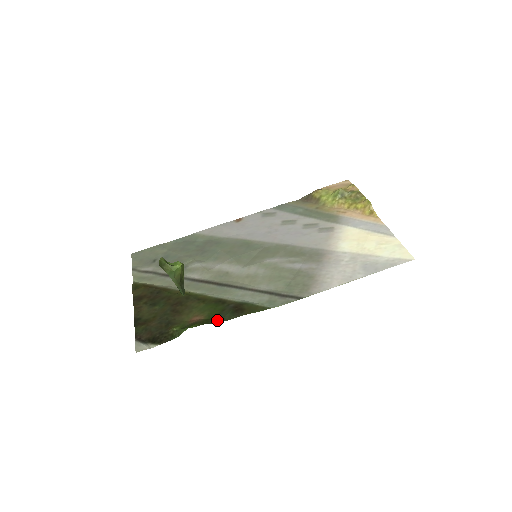
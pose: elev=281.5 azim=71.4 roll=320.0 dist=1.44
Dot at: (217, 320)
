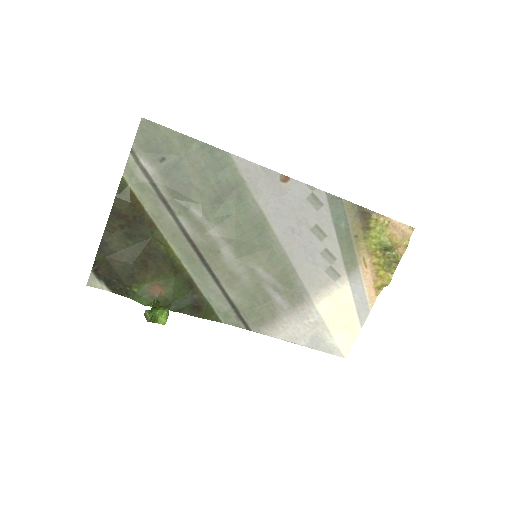
Dot at: (173, 308)
